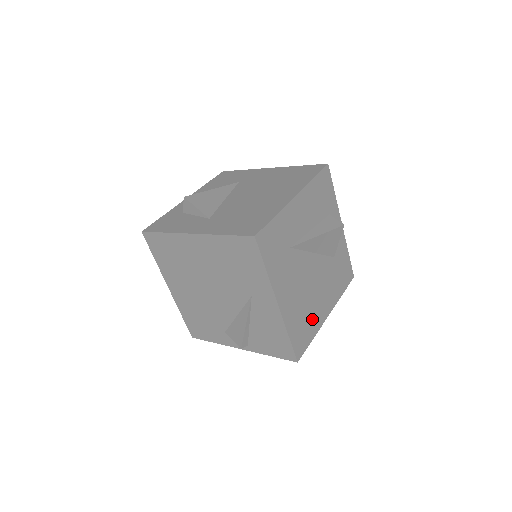
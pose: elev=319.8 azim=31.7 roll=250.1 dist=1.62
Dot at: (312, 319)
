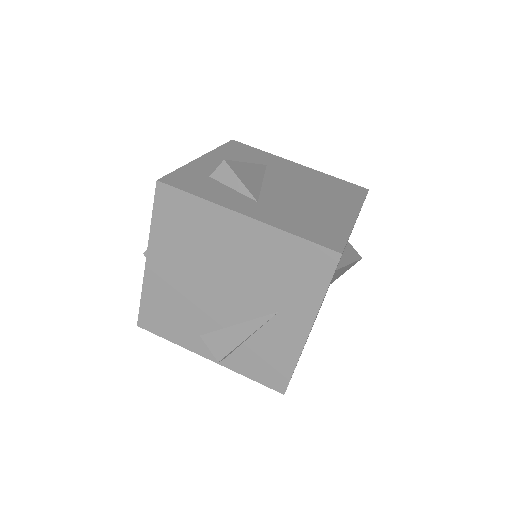
Dot at: occluded
